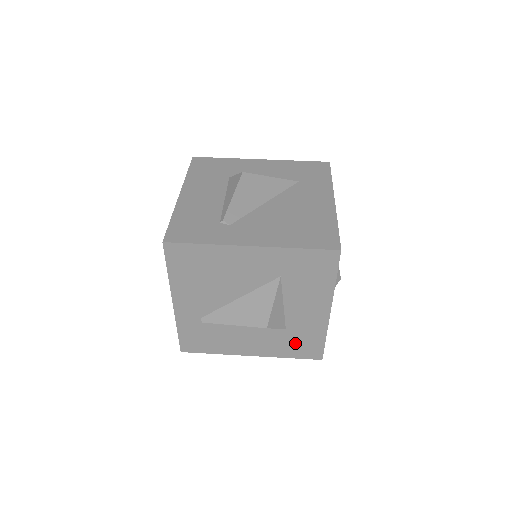
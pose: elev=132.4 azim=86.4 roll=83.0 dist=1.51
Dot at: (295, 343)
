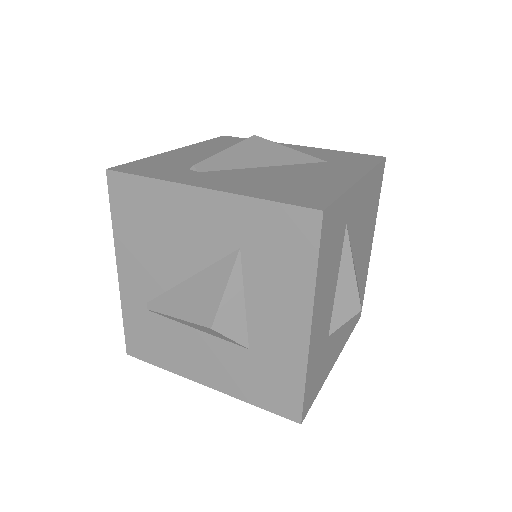
Dot at: (262, 379)
